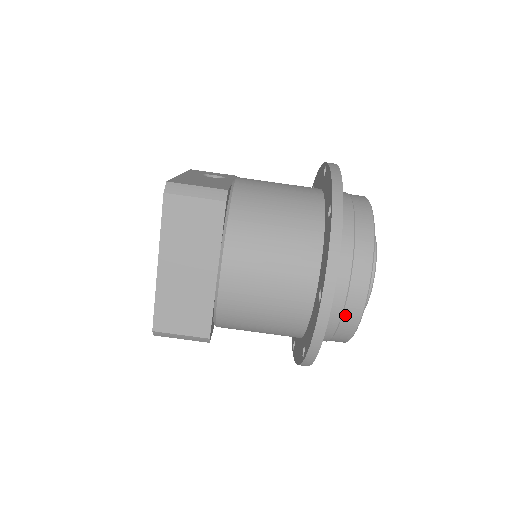
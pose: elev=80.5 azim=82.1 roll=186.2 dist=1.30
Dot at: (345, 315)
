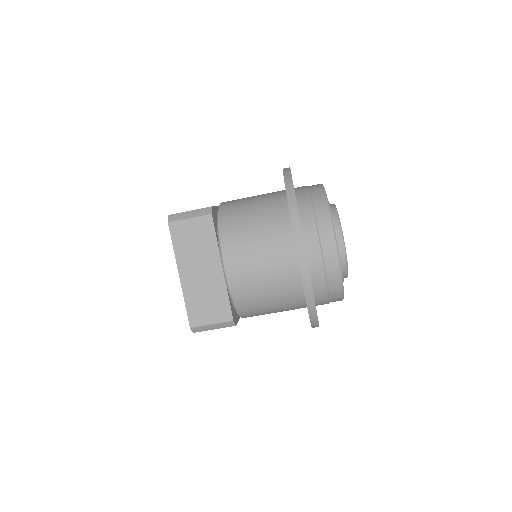
Dot at: (327, 269)
